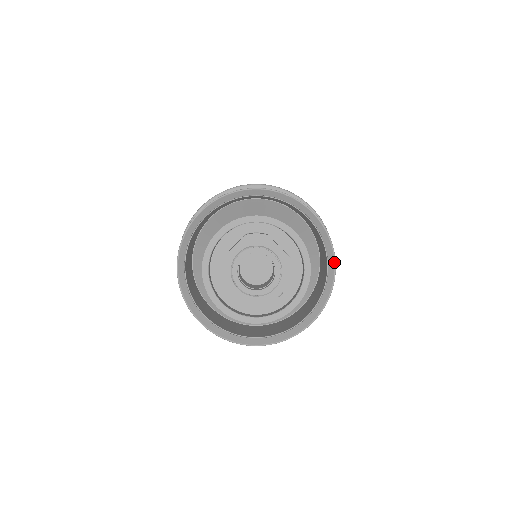
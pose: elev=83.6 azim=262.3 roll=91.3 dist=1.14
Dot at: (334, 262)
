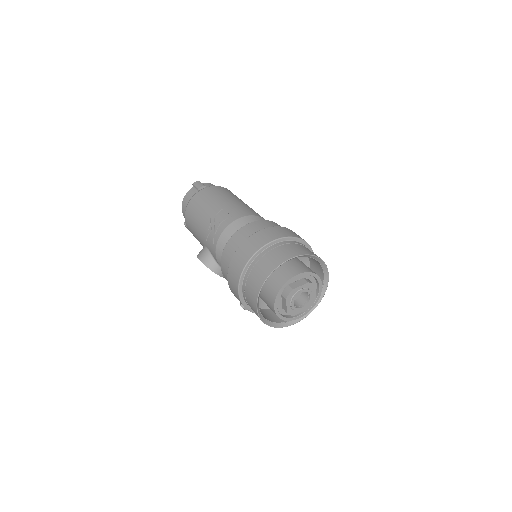
Dot at: occluded
